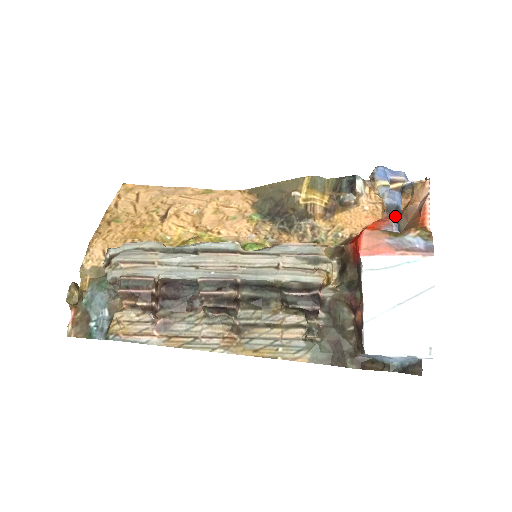
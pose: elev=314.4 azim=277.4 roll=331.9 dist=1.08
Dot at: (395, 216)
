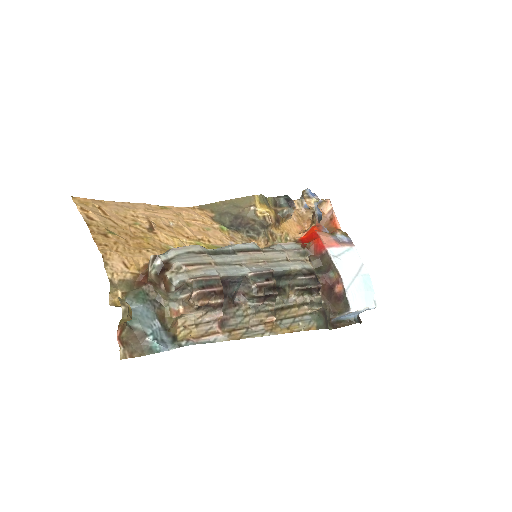
Dot at: occluded
